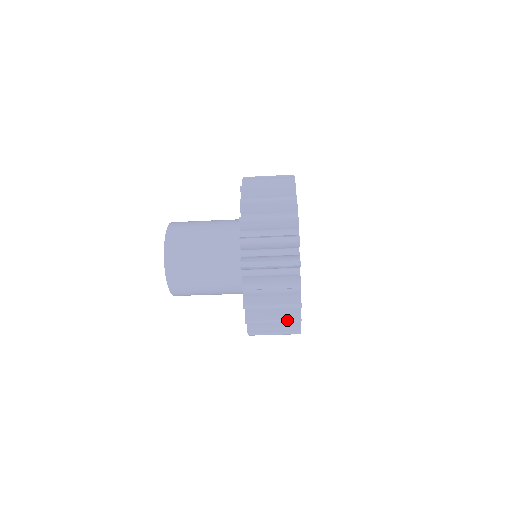
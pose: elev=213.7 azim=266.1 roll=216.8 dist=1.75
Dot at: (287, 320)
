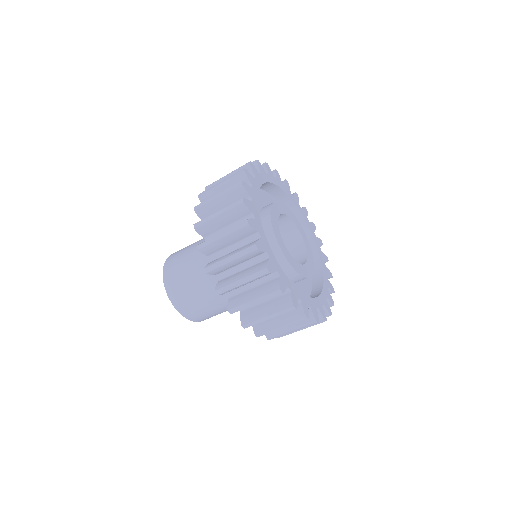
Dot at: (304, 327)
